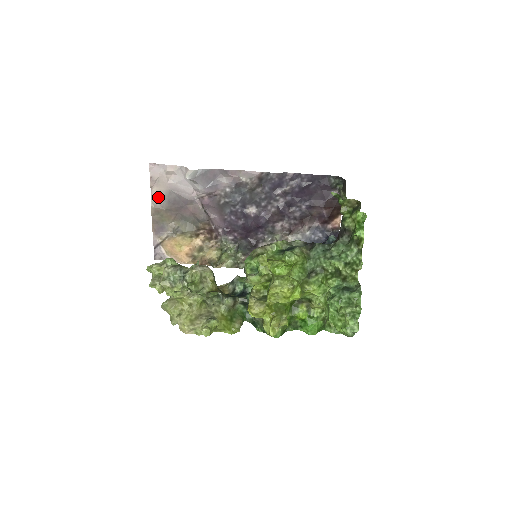
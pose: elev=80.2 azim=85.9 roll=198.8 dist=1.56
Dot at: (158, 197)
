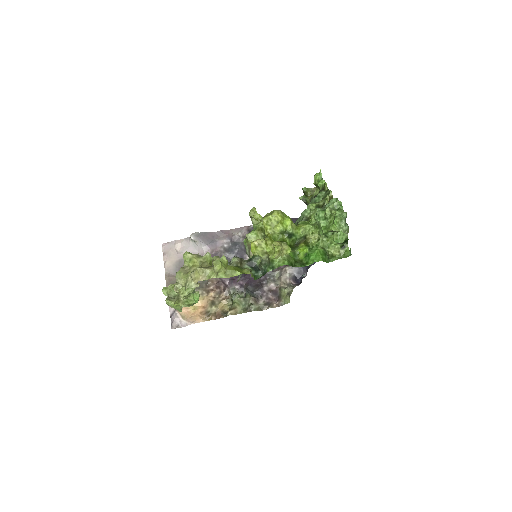
Dot at: (171, 268)
